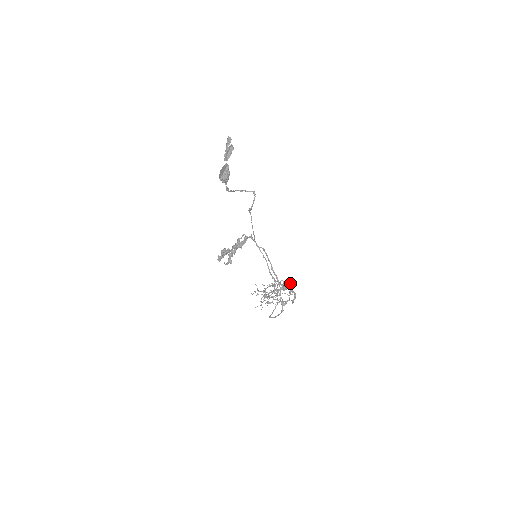
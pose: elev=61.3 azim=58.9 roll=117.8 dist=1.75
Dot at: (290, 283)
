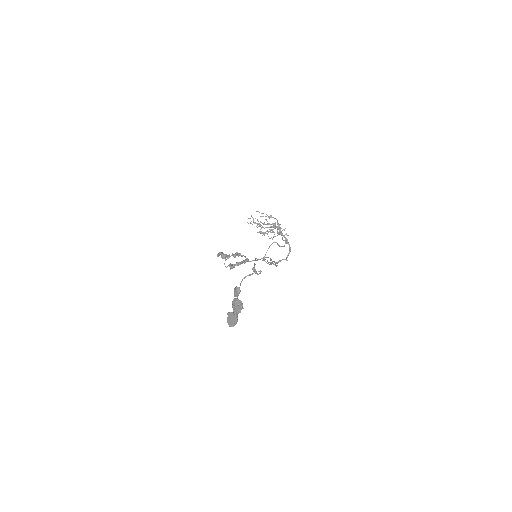
Dot at: occluded
